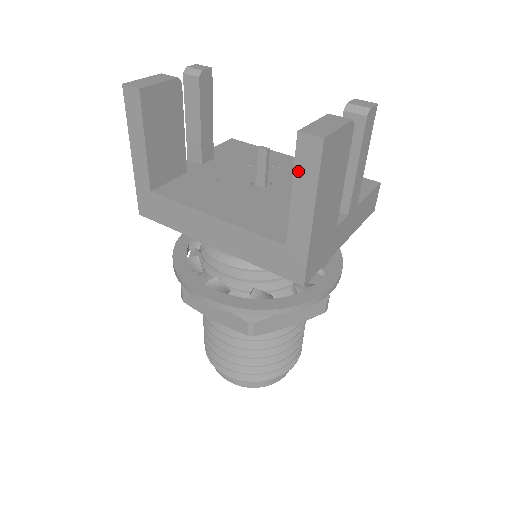
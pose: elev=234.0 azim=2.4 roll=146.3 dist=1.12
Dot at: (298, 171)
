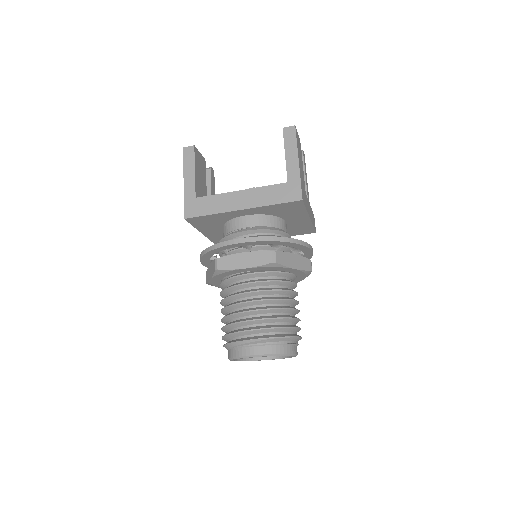
Dot at: (286, 143)
